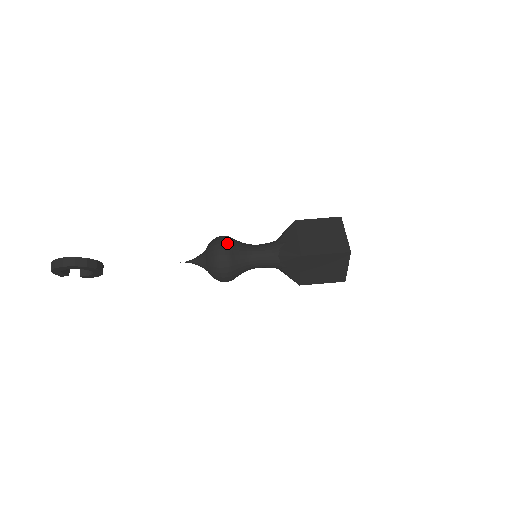
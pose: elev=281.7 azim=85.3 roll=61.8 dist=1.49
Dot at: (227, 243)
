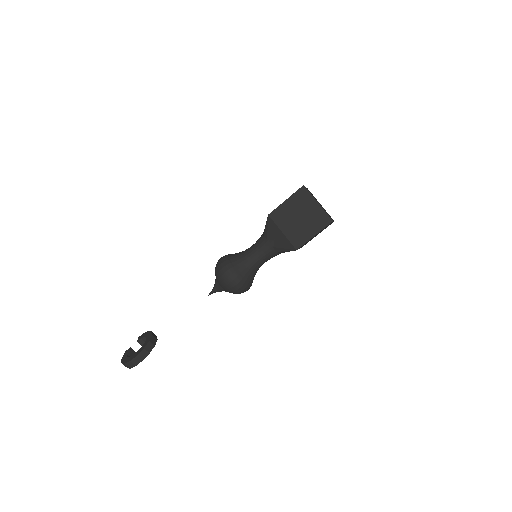
Dot at: (232, 273)
